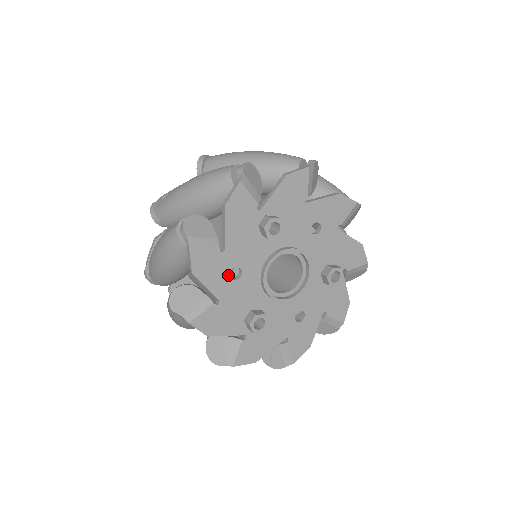
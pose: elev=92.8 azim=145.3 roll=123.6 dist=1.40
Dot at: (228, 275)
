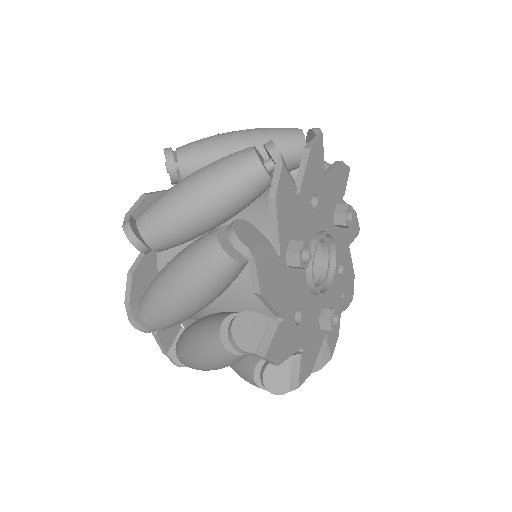
Dot at: (295, 326)
